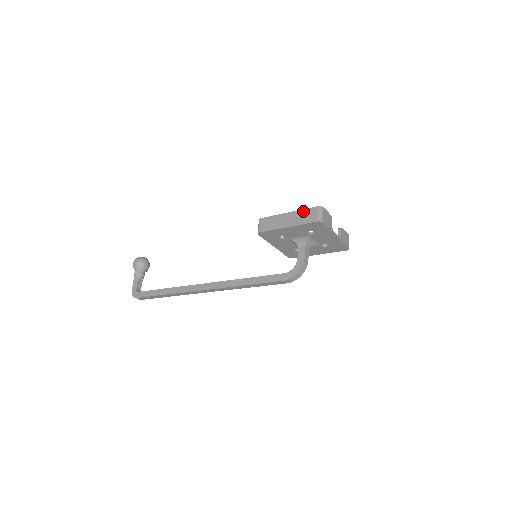
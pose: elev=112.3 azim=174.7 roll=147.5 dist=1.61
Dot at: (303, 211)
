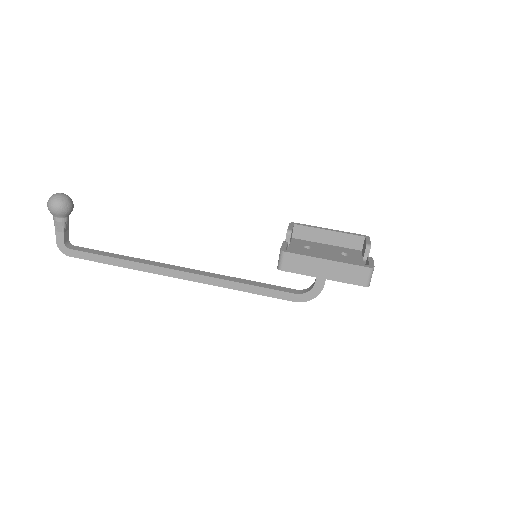
Dot at: (348, 266)
